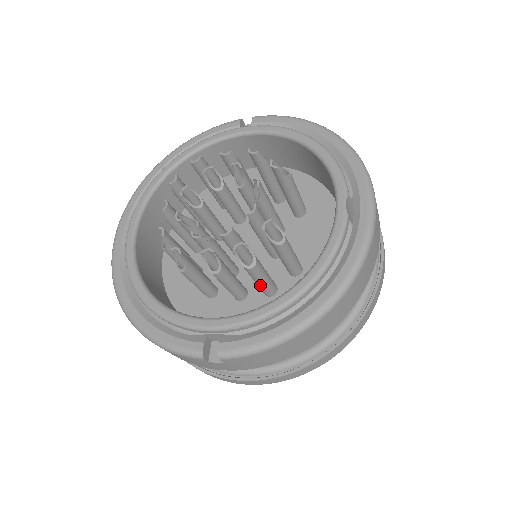
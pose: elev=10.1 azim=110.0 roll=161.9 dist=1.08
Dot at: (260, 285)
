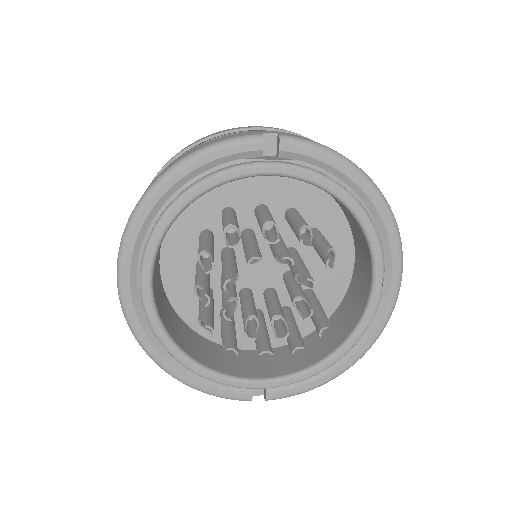
Dot at: occluded
